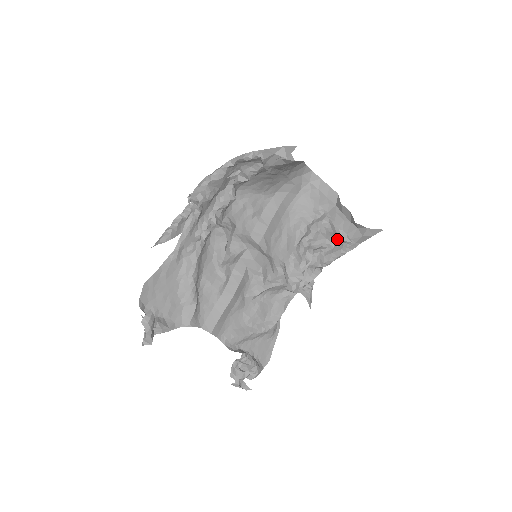
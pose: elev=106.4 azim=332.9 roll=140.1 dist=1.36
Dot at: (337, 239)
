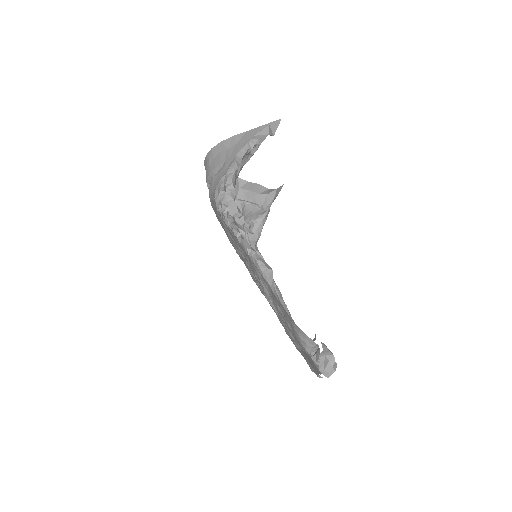
Dot at: (255, 215)
